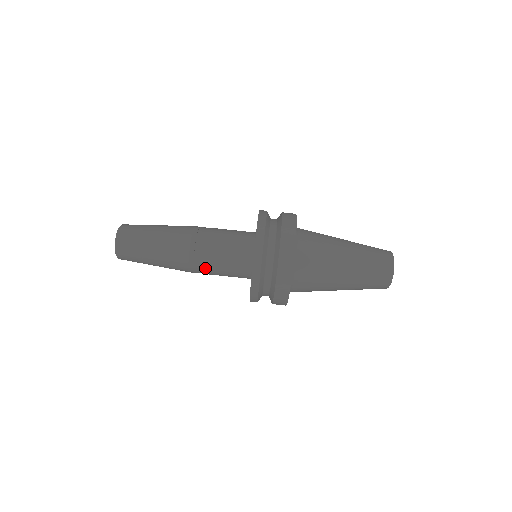
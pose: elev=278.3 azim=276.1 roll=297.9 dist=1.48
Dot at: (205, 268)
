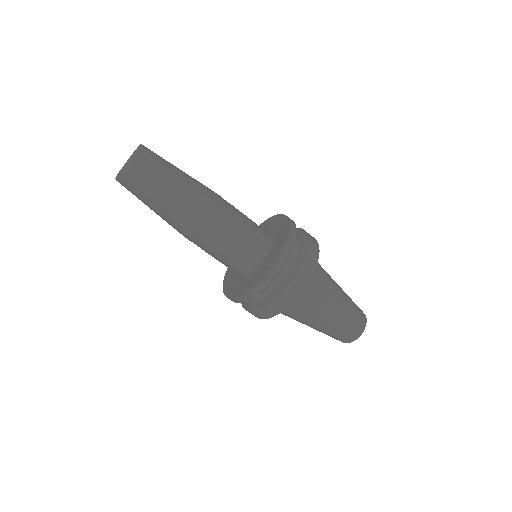
Dot at: (206, 246)
